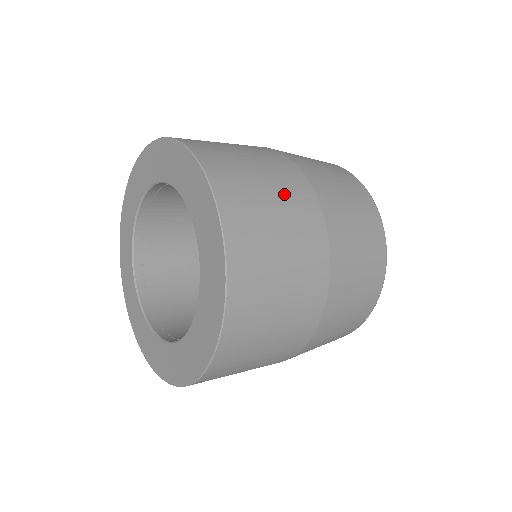
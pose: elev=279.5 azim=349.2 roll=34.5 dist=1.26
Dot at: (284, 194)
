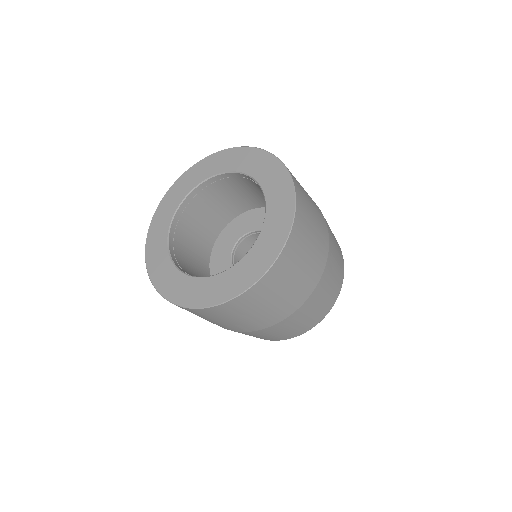
Dot at: (299, 285)
